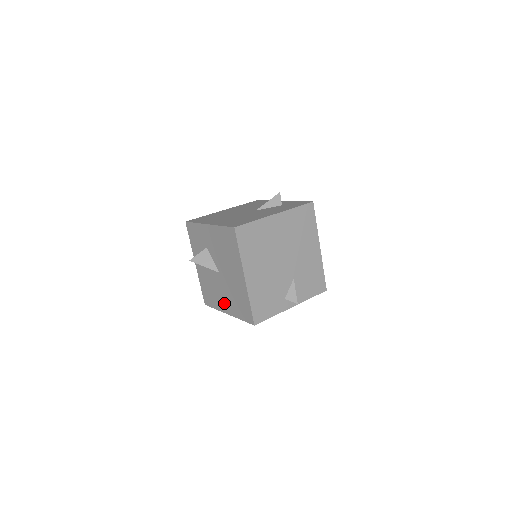
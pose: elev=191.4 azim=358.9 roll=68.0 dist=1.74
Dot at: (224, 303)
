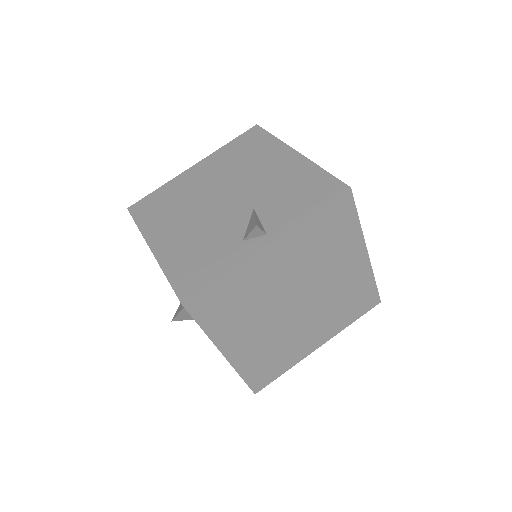
Dot at: occluded
